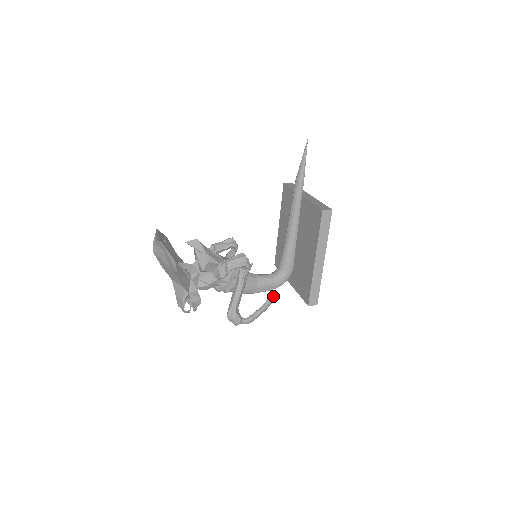
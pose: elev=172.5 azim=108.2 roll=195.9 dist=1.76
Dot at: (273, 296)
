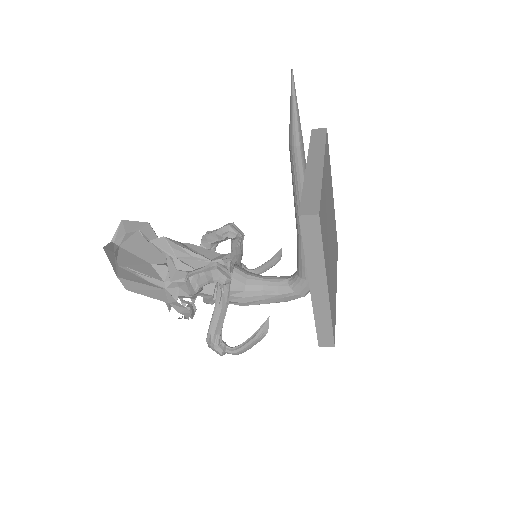
Dot at: (268, 324)
